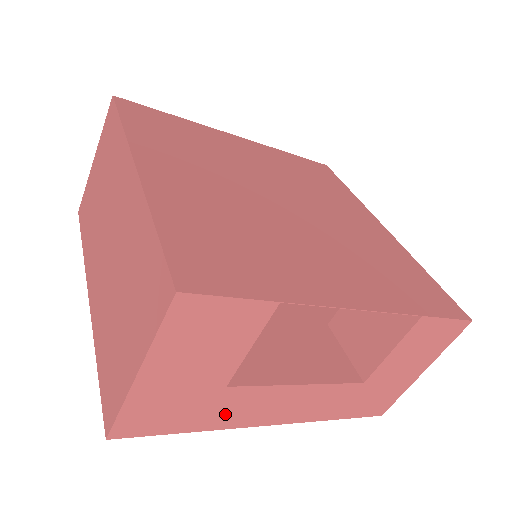
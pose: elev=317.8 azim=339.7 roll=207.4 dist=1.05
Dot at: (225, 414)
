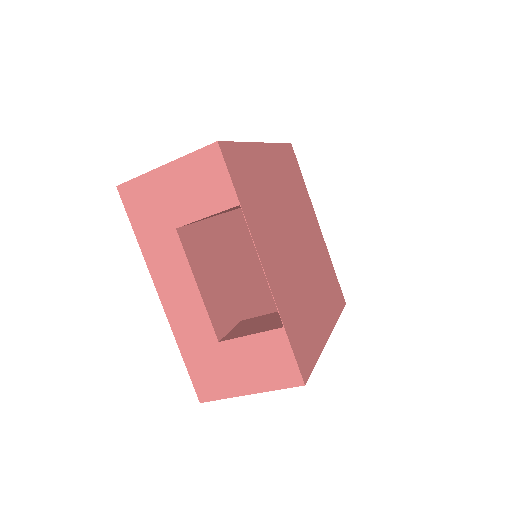
Dot at: (157, 249)
